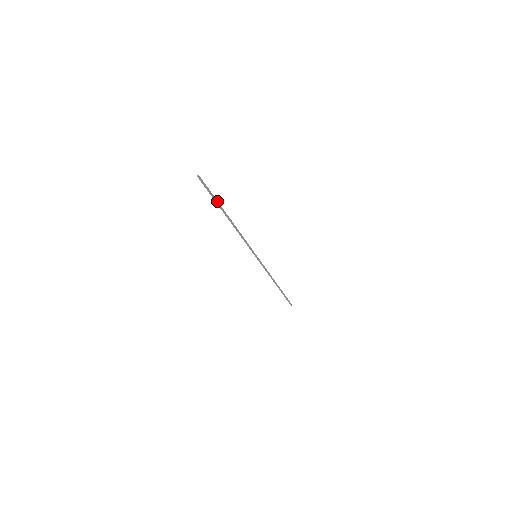
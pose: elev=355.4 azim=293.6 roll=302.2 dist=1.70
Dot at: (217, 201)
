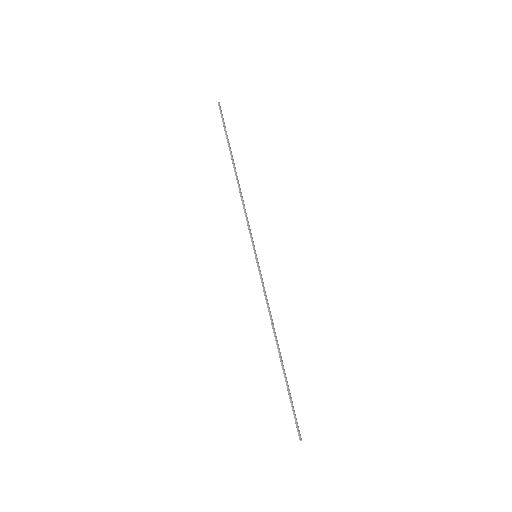
Dot at: (228, 141)
